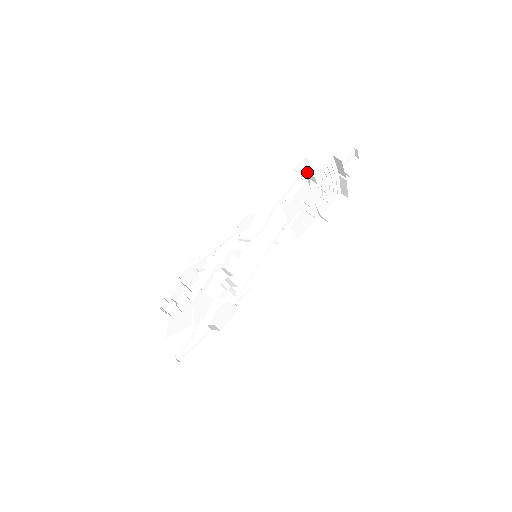
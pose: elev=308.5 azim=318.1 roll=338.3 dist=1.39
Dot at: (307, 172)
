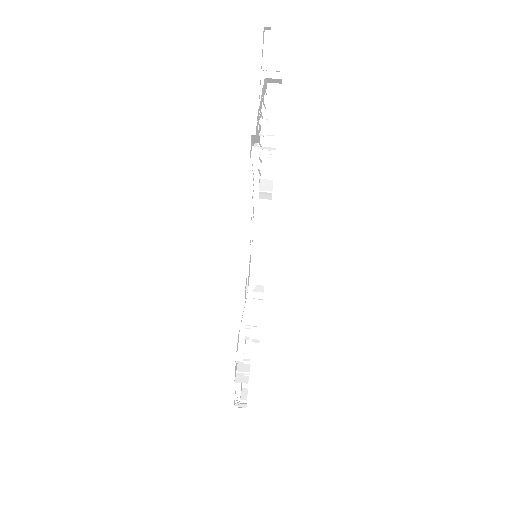
Dot at: (259, 141)
